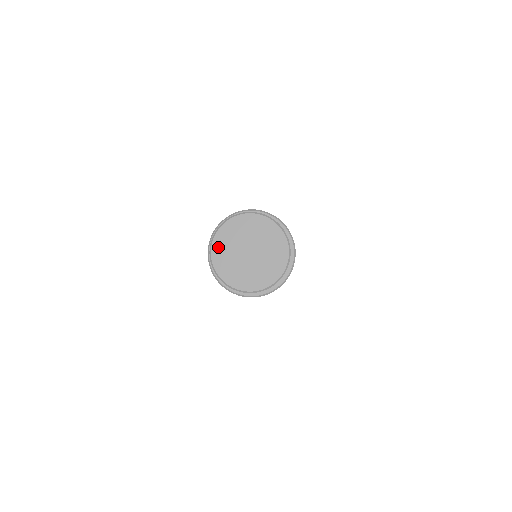
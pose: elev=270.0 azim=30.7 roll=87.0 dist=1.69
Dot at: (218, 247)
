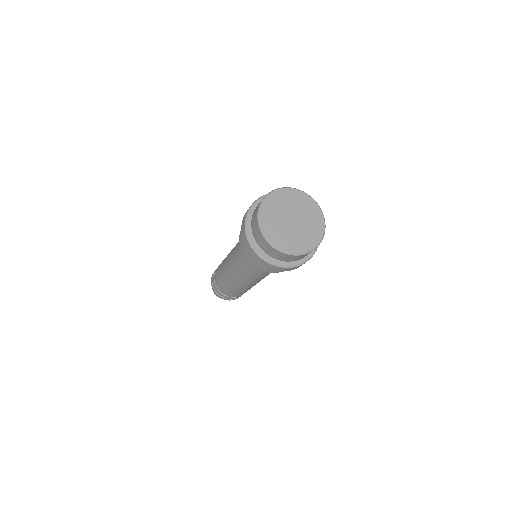
Dot at: (271, 201)
